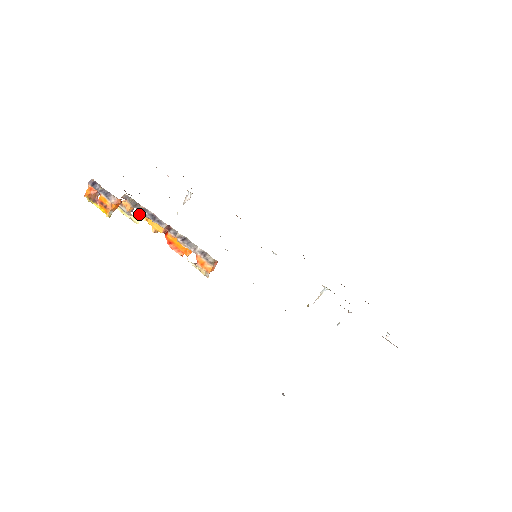
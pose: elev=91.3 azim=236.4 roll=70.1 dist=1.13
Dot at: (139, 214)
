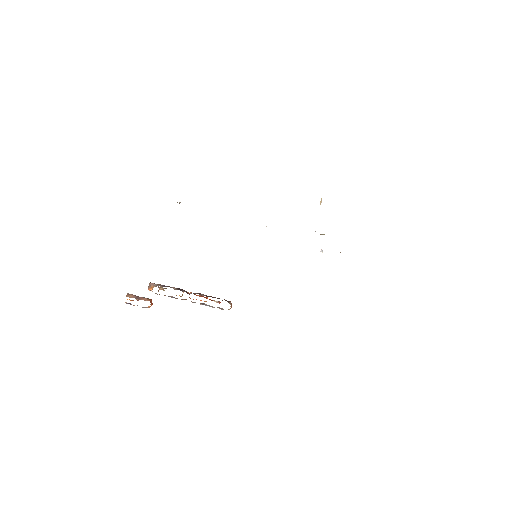
Dot at: occluded
